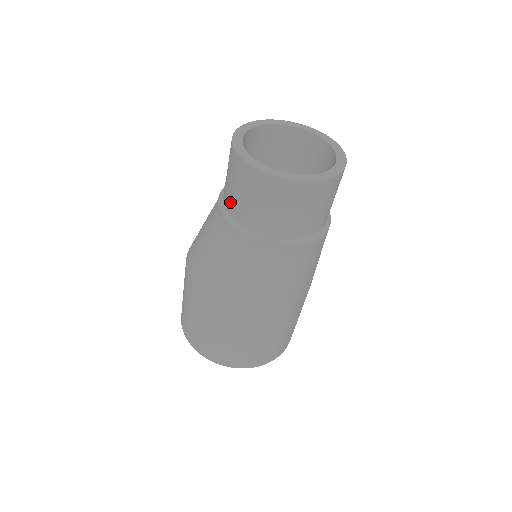
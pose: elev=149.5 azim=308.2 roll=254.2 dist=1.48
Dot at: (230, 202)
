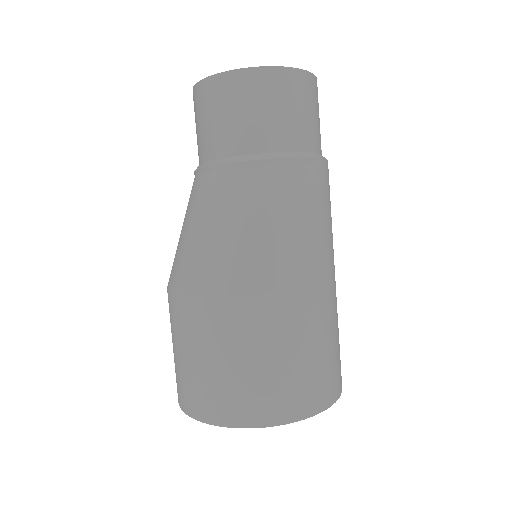
Dot at: (238, 139)
